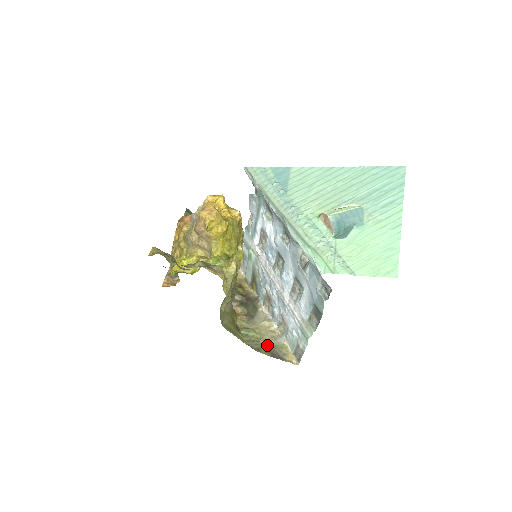
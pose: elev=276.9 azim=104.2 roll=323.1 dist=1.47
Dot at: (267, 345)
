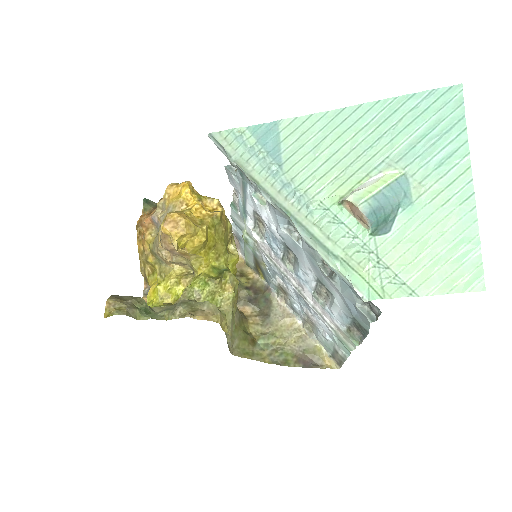
Dot at: (295, 351)
